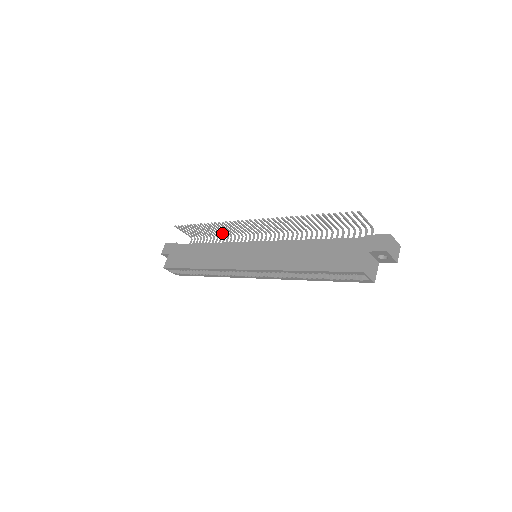
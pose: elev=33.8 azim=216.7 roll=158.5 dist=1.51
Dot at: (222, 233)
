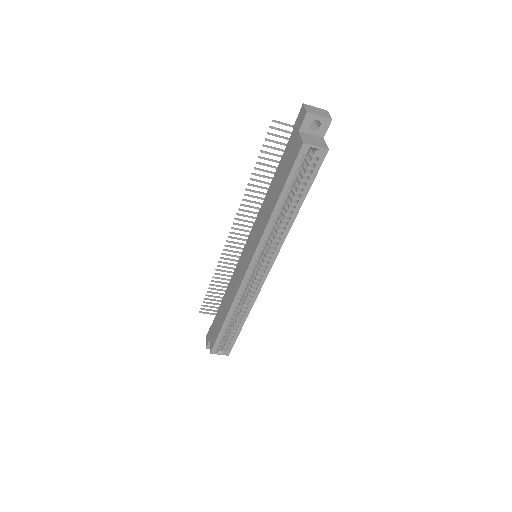
Dot at: occluded
